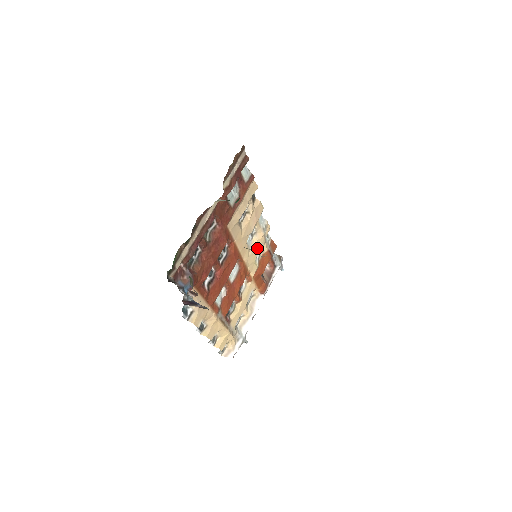
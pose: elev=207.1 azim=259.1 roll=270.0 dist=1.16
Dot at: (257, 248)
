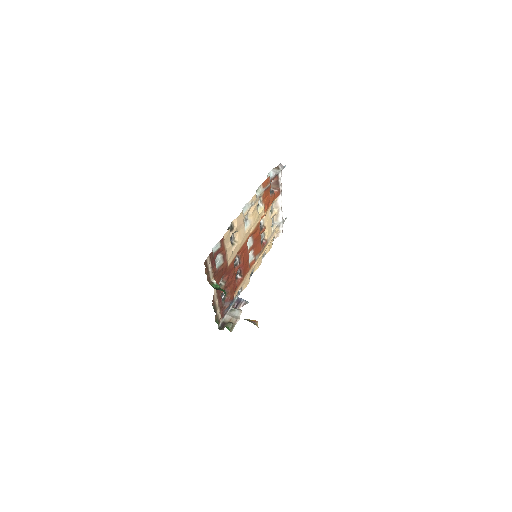
Dot at: (255, 213)
